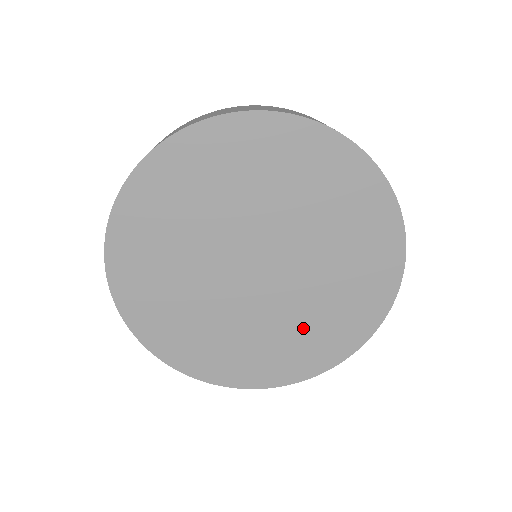
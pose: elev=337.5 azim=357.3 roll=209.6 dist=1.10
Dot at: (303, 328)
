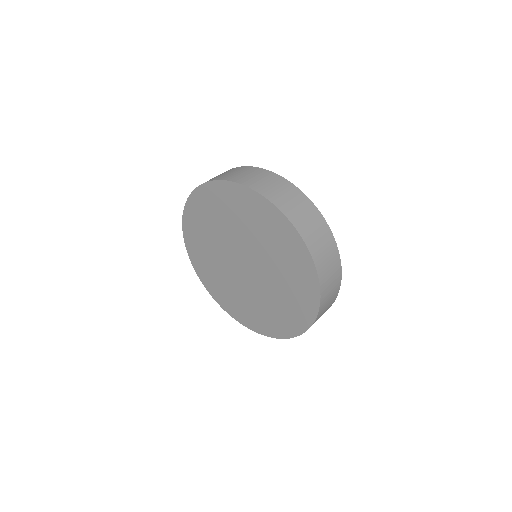
Dot at: (248, 304)
